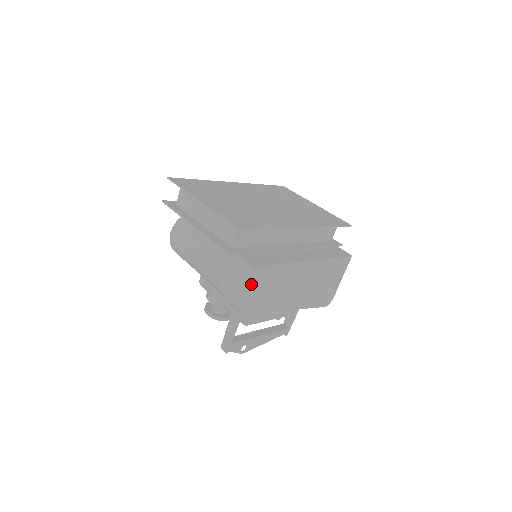
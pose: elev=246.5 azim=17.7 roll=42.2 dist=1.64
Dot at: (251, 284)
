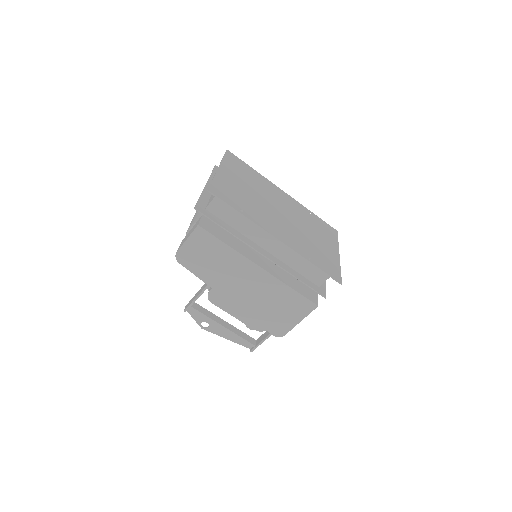
Dot at: (193, 240)
